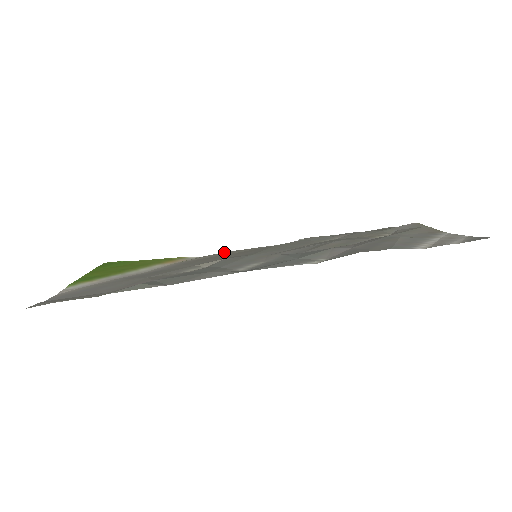
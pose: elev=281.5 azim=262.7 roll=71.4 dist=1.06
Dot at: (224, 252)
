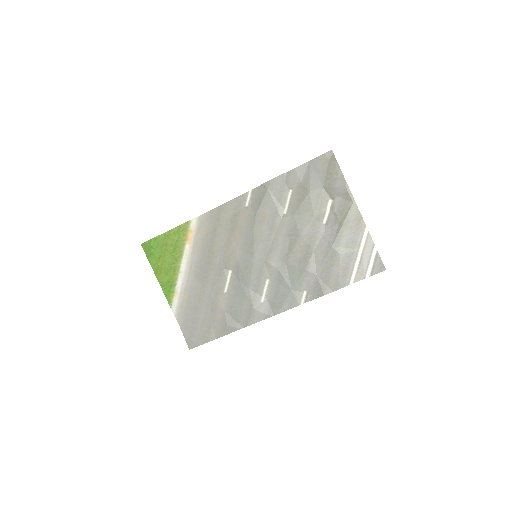
Dot at: (214, 211)
